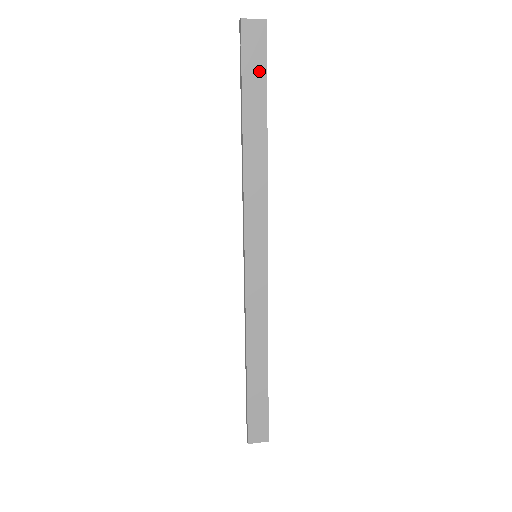
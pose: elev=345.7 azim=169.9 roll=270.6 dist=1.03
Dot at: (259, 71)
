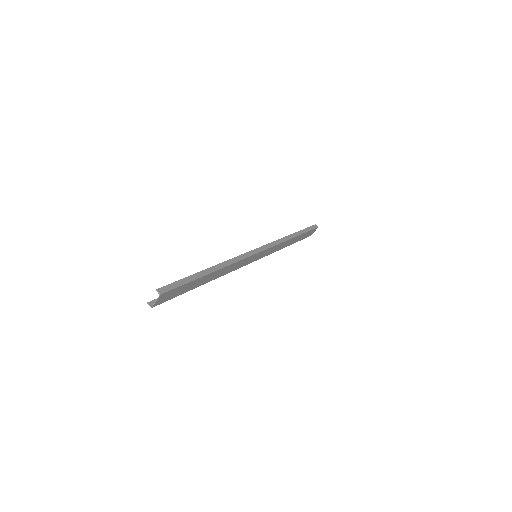
Dot at: (183, 288)
